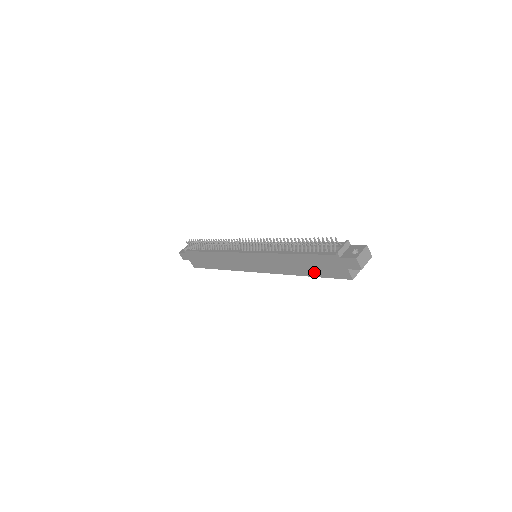
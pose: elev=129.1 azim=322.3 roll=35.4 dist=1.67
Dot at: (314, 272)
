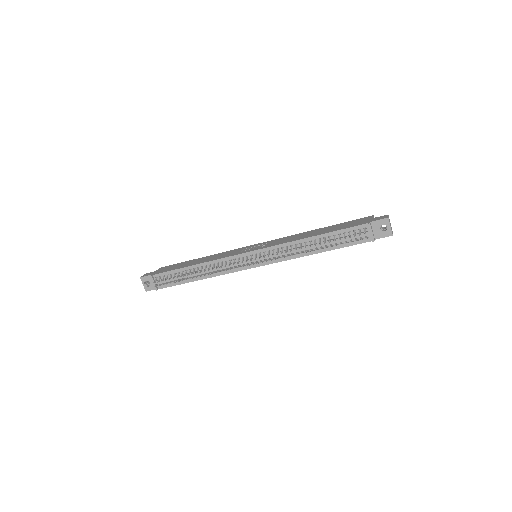
Dot at: occluded
